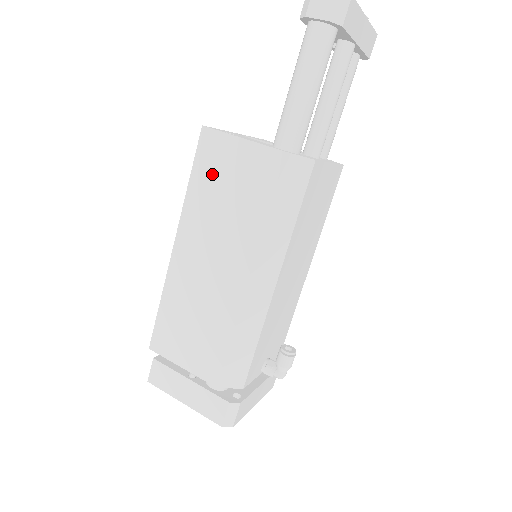
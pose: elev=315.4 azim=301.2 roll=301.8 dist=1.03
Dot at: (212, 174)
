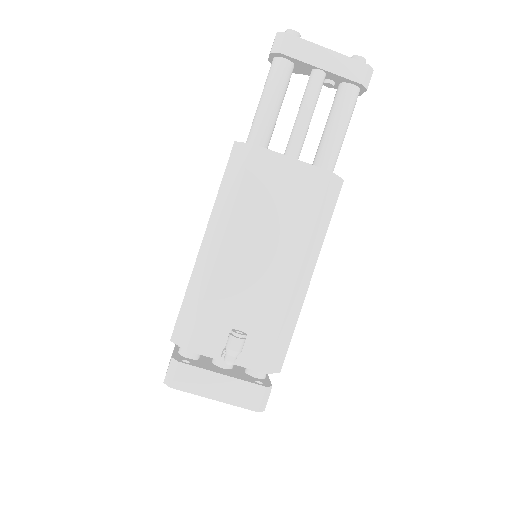
Dot at: occluded
